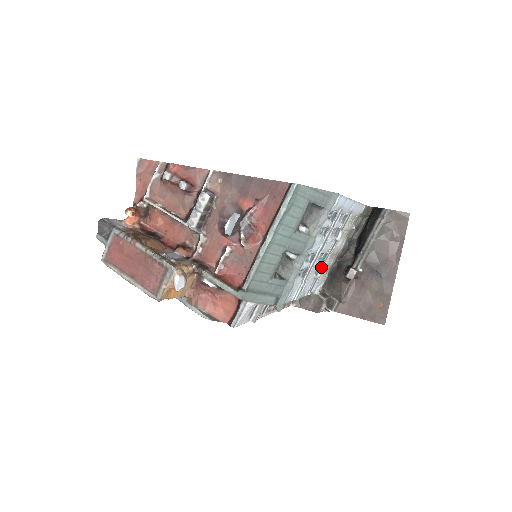
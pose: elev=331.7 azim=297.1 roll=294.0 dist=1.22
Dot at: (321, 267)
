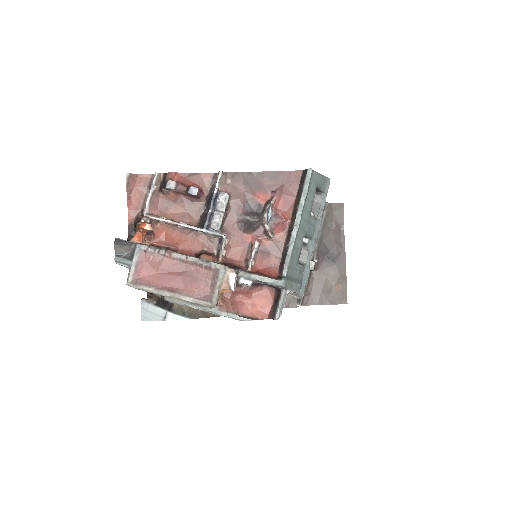
Dot at: occluded
